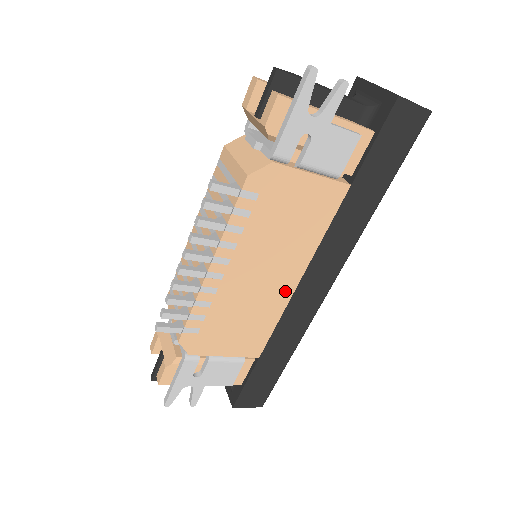
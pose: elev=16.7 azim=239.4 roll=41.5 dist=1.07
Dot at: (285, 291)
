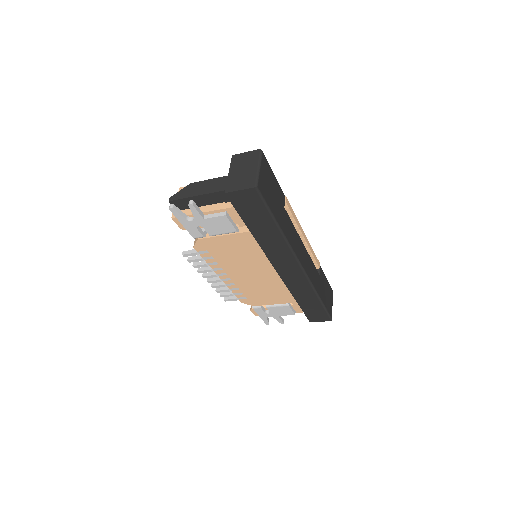
Dot at: (273, 276)
